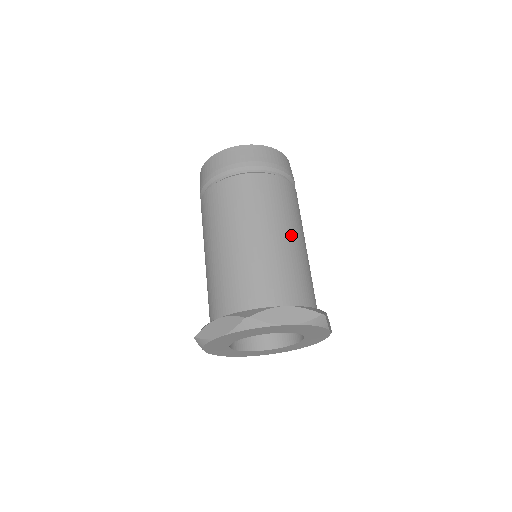
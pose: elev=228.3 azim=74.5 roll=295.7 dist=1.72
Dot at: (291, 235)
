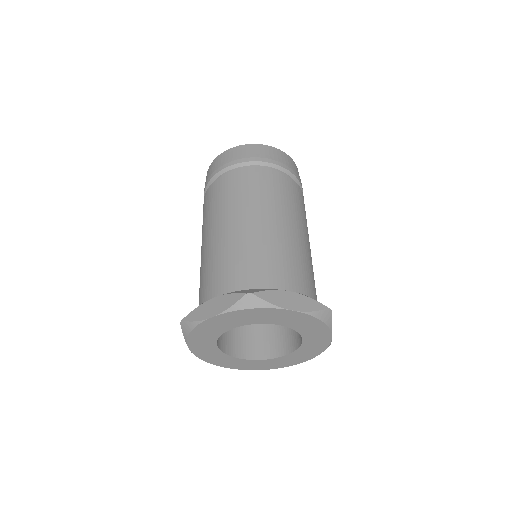
Dot at: (243, 221)
